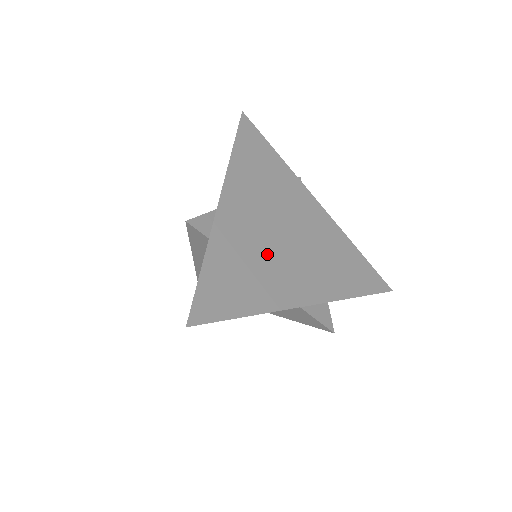
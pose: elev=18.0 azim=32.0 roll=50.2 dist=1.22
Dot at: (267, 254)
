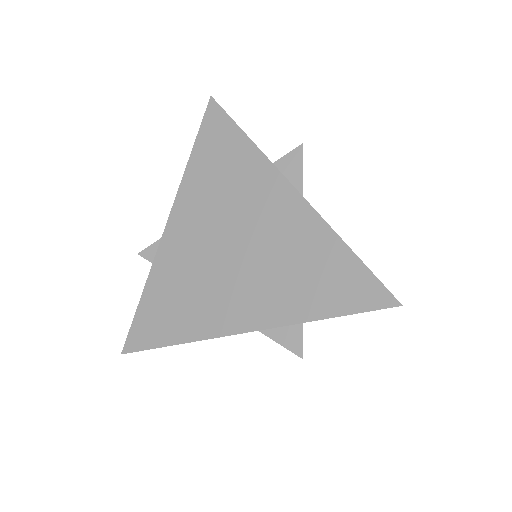
Dot at: (206, 276)
